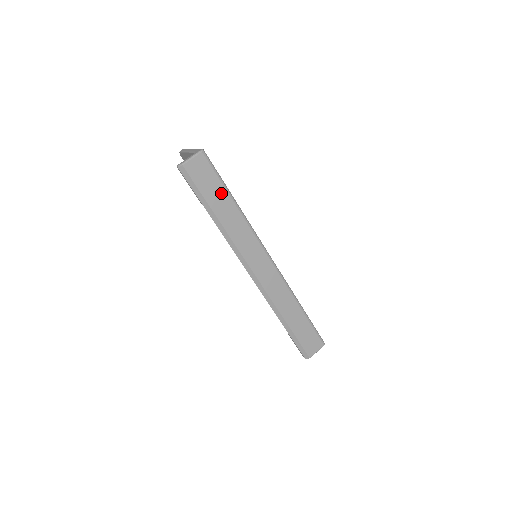
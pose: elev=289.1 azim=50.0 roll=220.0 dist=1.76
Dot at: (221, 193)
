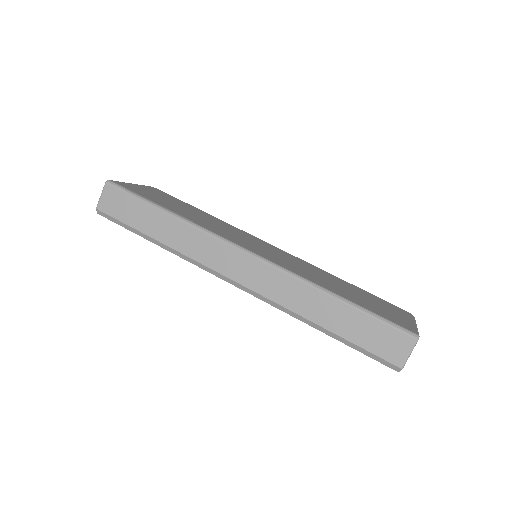
Dot at: (146, 212)
